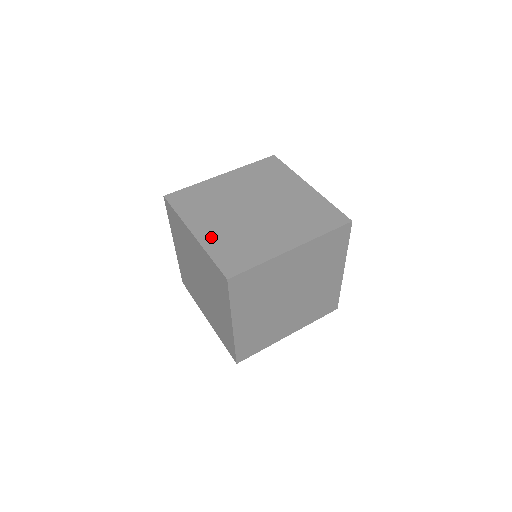
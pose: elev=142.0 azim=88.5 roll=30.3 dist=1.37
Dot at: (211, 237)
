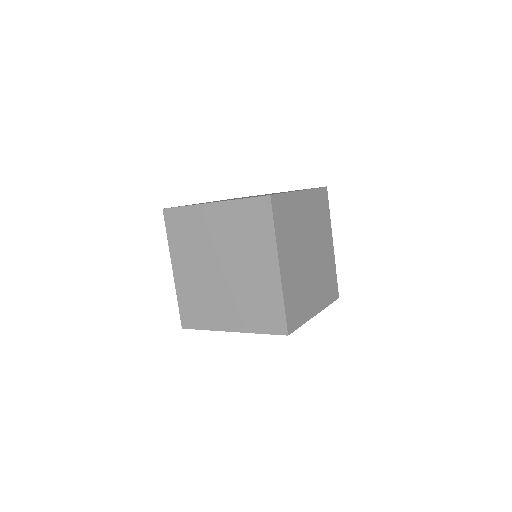
Dot at: (183, 282)
